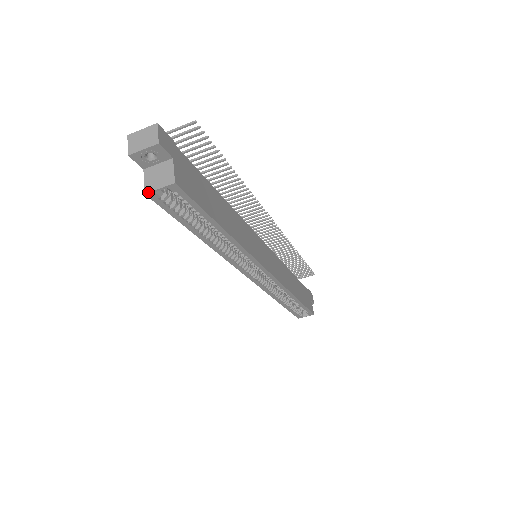
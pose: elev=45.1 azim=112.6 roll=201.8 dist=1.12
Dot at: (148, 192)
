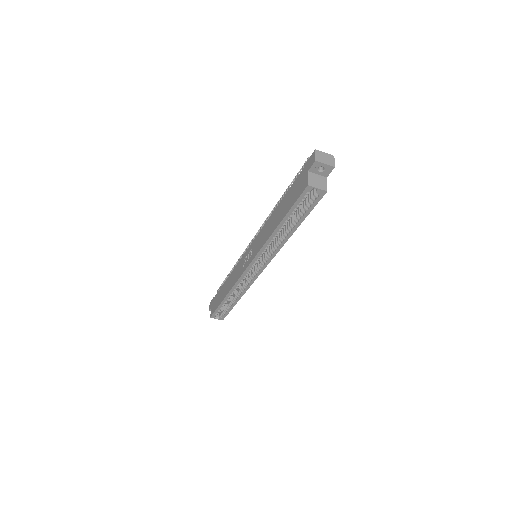
Dot at: (310, 186)
